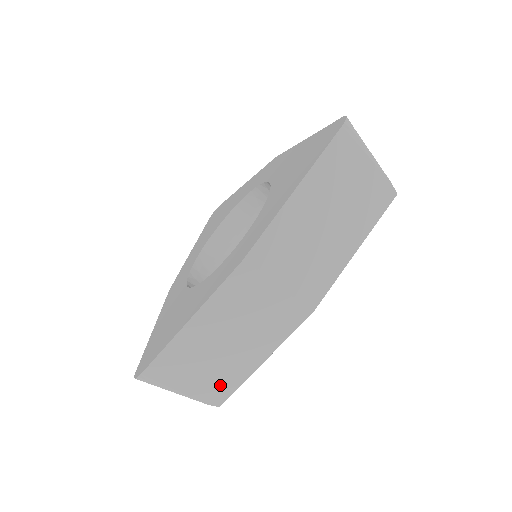
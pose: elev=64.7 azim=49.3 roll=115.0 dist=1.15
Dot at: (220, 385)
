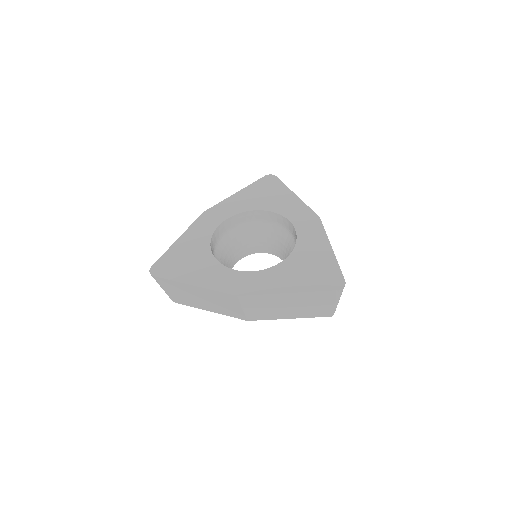
Dot at: (183, 300)
